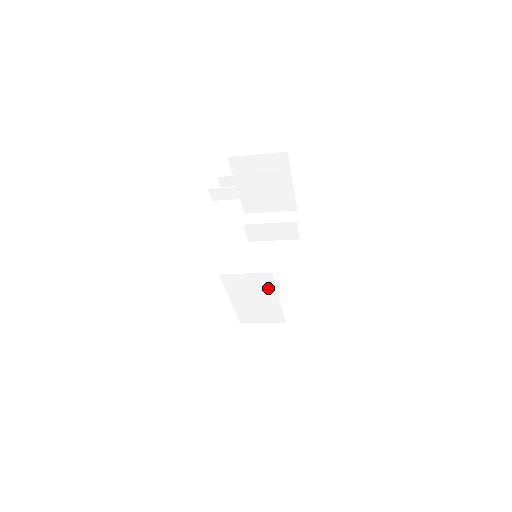
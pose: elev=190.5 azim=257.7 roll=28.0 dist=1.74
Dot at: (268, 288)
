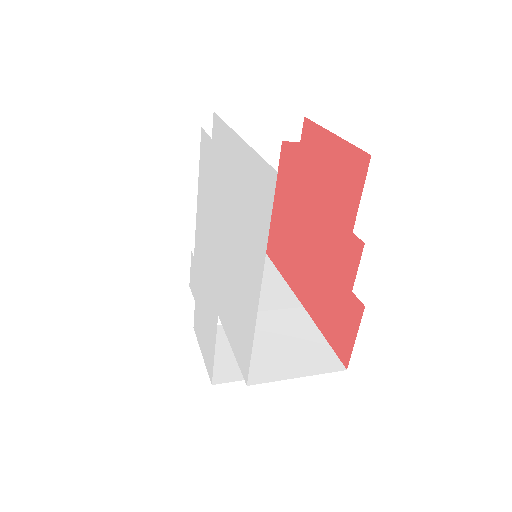
Dot at: (265, 290)
